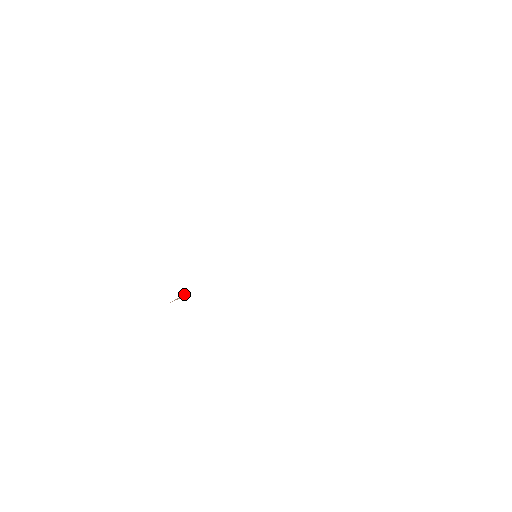
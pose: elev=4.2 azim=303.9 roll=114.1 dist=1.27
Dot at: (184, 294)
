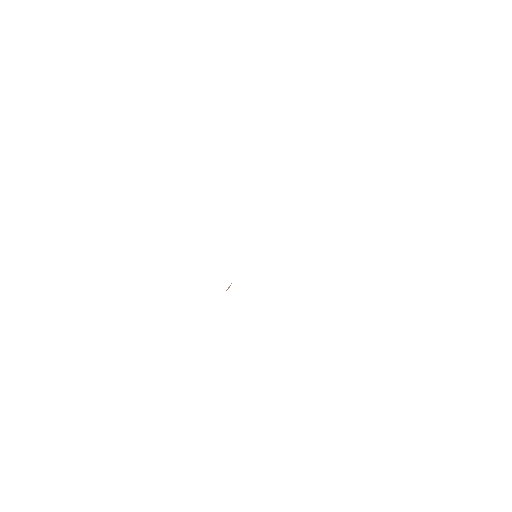
Dot at: (230, 285)
